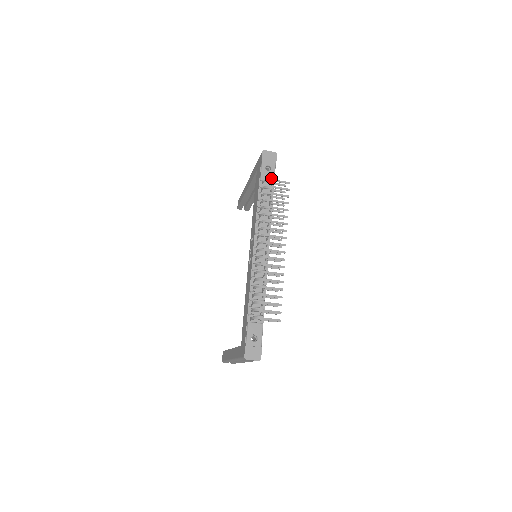
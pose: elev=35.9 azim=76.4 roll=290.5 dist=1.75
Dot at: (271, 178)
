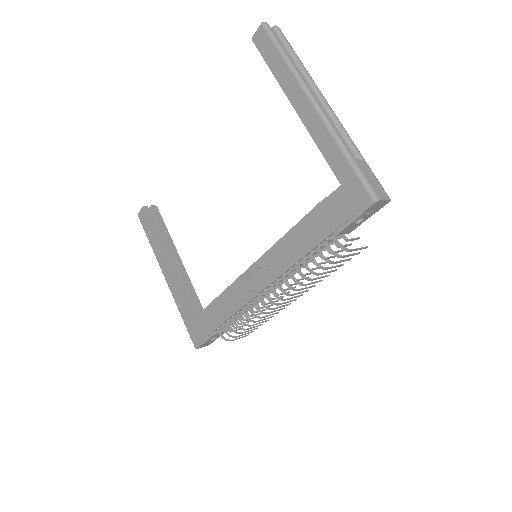
Dot at: (351, 231)
